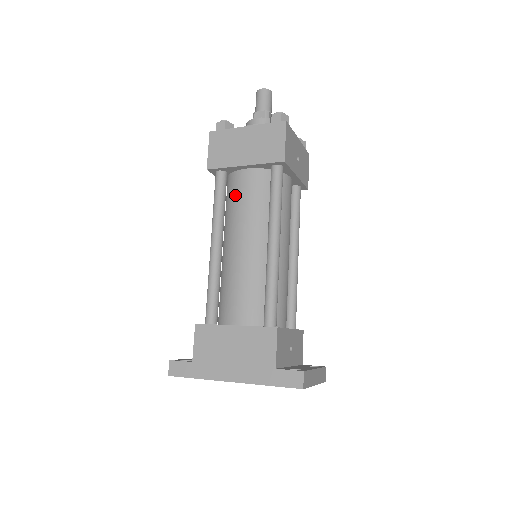
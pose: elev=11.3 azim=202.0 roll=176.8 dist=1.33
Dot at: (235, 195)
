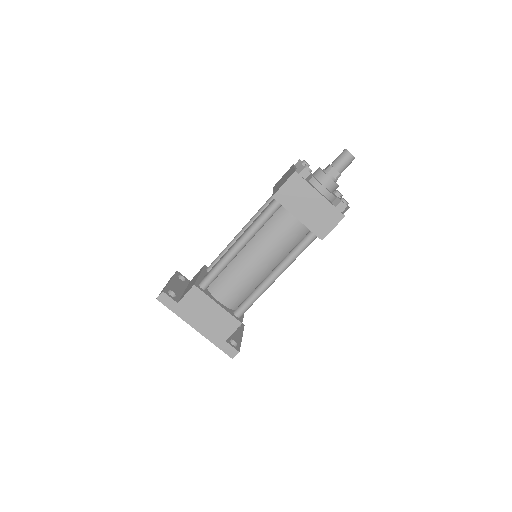
Dot at: (276, 226)
